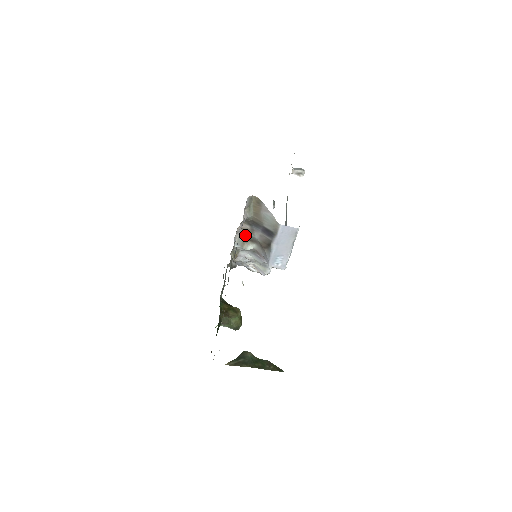
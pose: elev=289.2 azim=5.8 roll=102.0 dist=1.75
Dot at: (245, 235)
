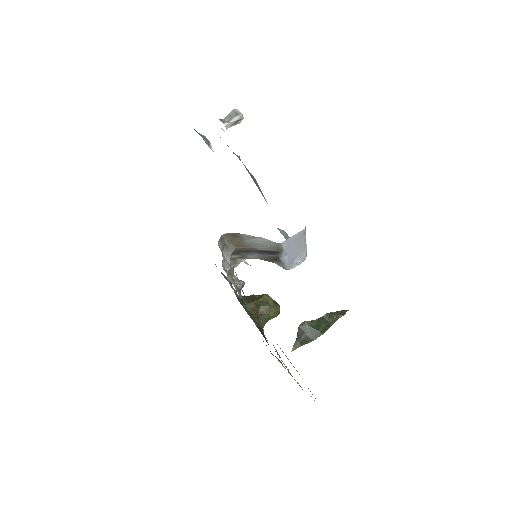
Dot at: occluded
